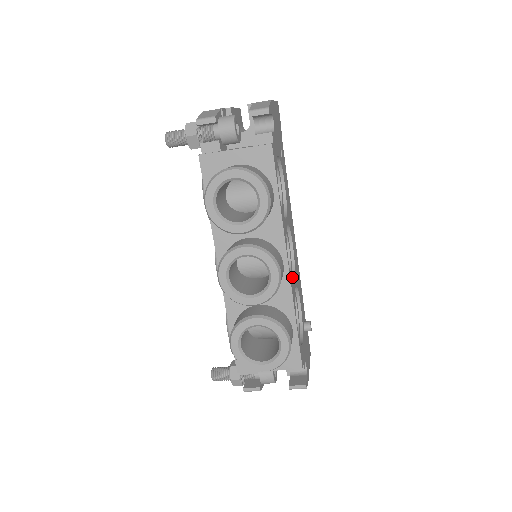
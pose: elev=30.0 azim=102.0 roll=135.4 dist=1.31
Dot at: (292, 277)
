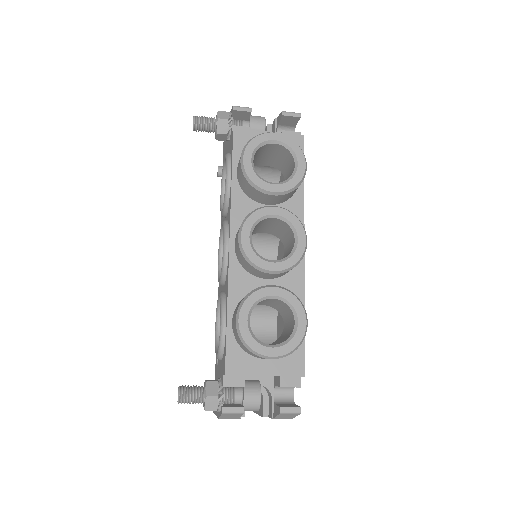
Dot at: occluded
